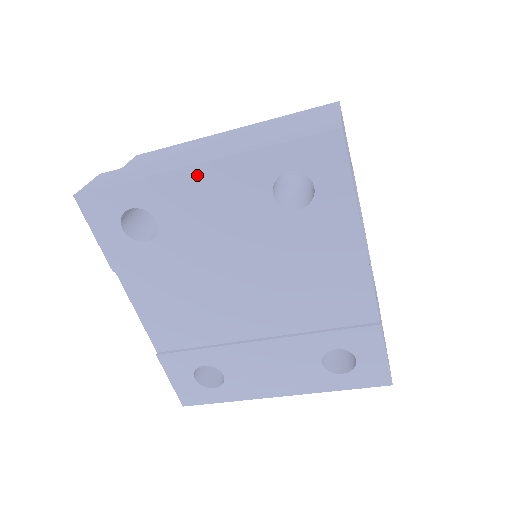
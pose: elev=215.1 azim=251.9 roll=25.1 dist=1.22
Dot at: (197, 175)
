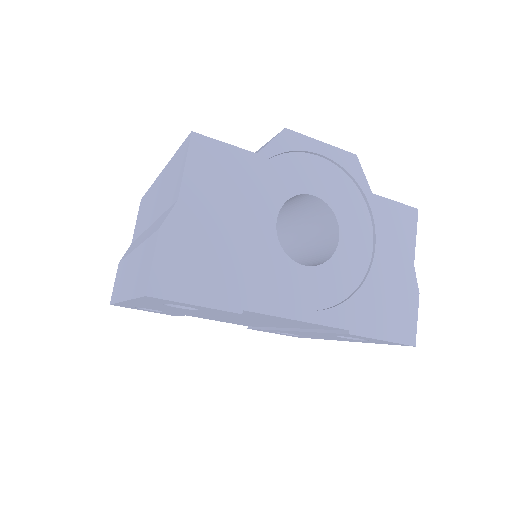
Dot at: (131, 303)
